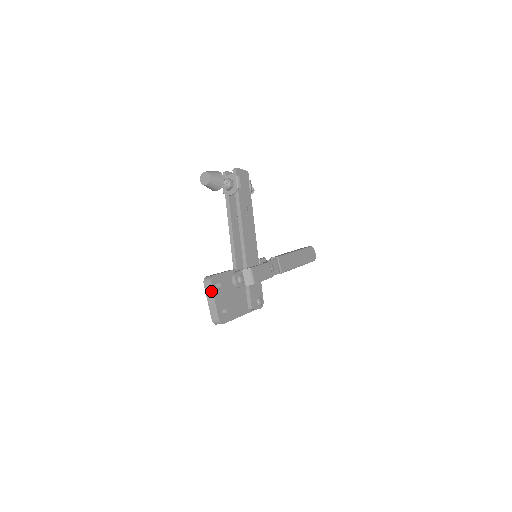
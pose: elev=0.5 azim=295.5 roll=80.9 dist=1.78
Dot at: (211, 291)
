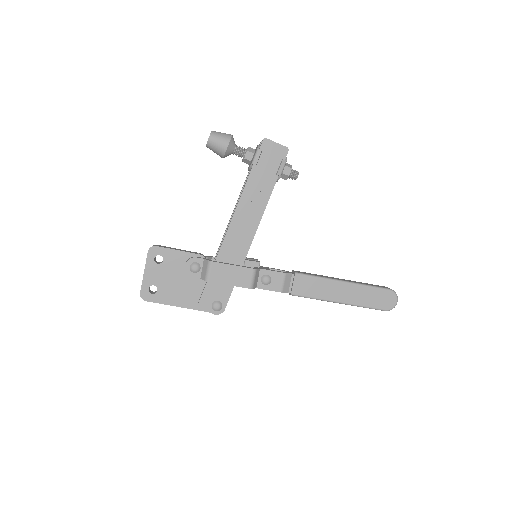
Dot at: (146, 261)
